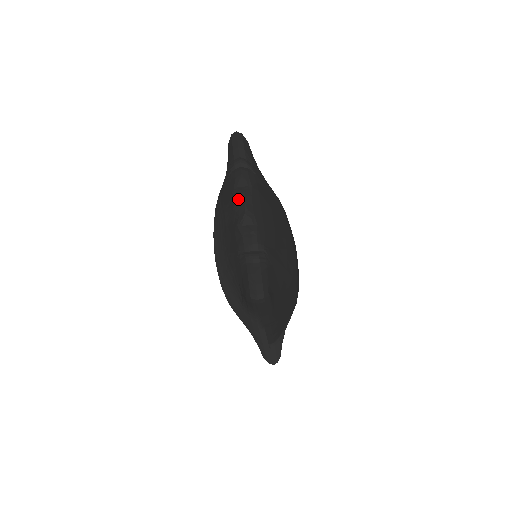
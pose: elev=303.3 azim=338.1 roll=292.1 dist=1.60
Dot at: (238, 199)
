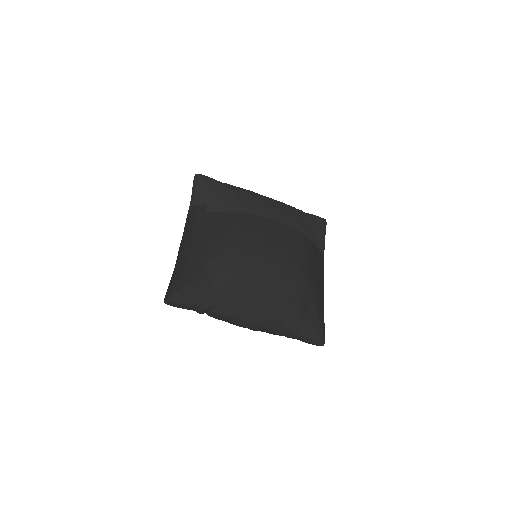
Dot at: (239, 326)
